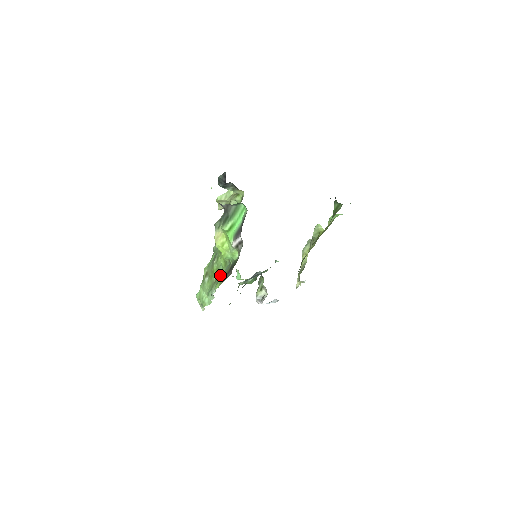
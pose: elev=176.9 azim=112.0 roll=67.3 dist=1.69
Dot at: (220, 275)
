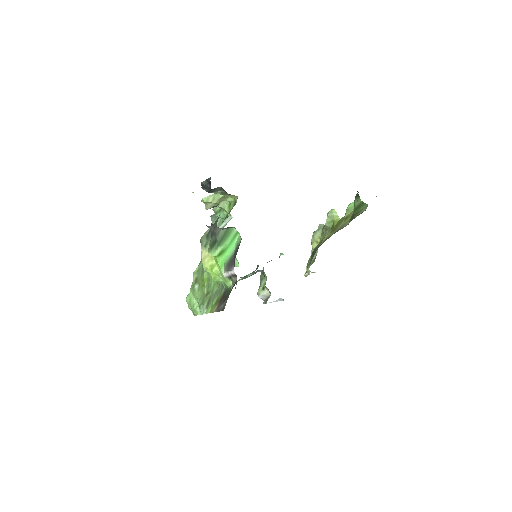
Dot at: (212, 292)
